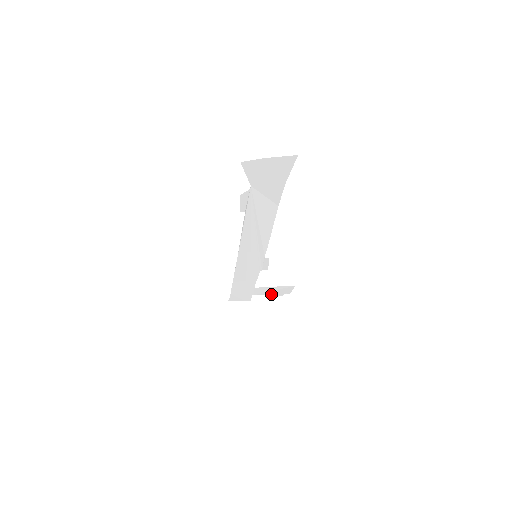
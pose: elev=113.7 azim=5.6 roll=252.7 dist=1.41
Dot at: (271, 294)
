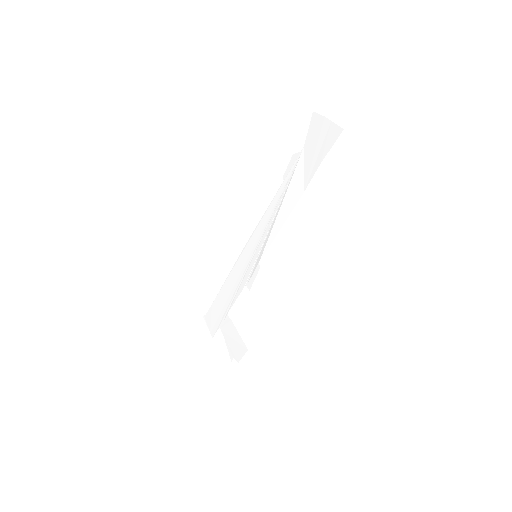
Dot at: (228, 345)
